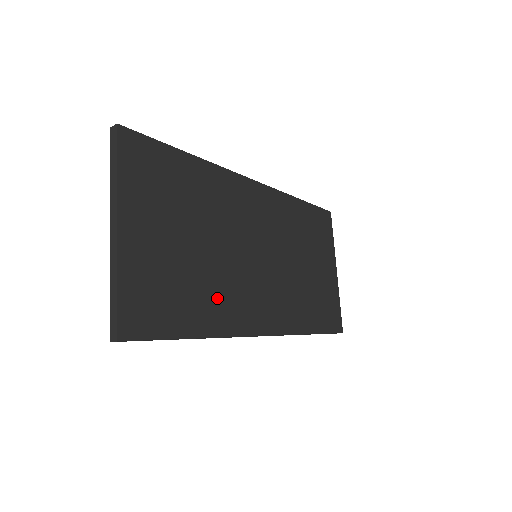
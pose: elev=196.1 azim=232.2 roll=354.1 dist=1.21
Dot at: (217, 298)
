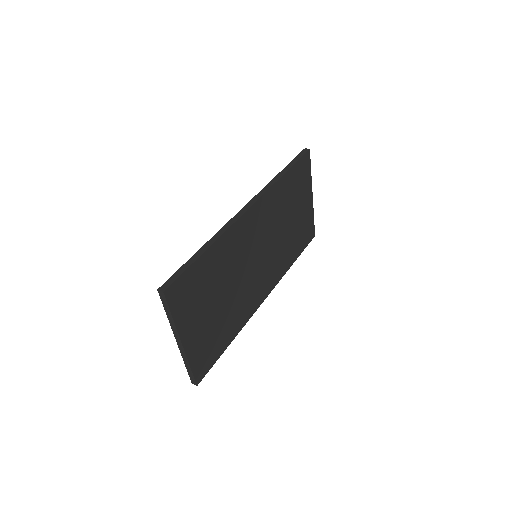
Dot at: (237, 312)
